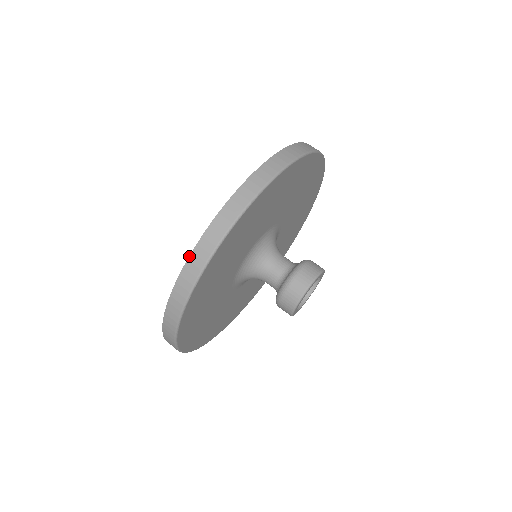
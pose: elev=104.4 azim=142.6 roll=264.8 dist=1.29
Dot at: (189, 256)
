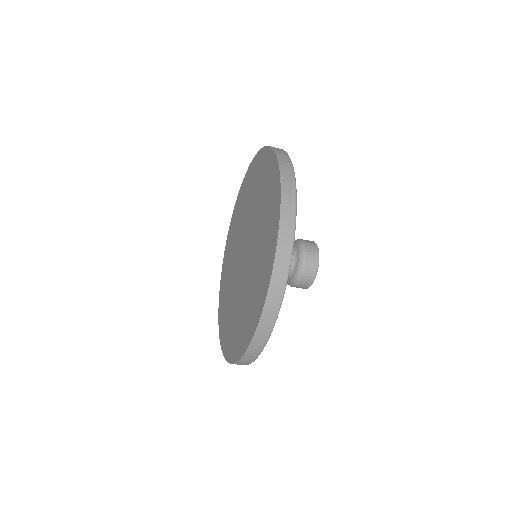
Dot at: (268, 291)
